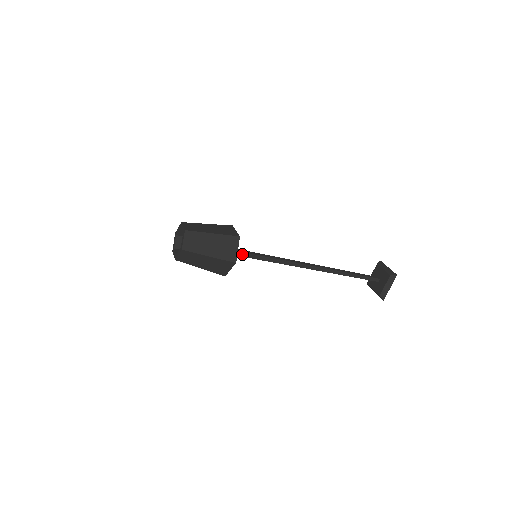
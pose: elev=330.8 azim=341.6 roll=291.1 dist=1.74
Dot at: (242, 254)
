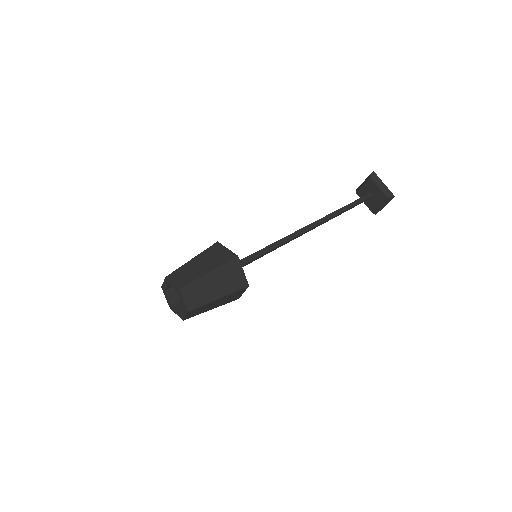
Dot at: (242, 262)
